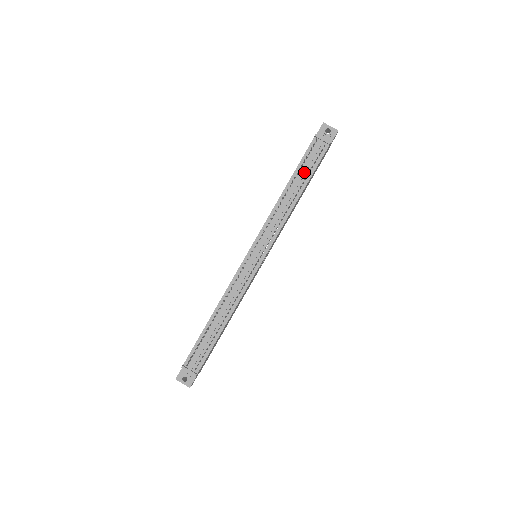
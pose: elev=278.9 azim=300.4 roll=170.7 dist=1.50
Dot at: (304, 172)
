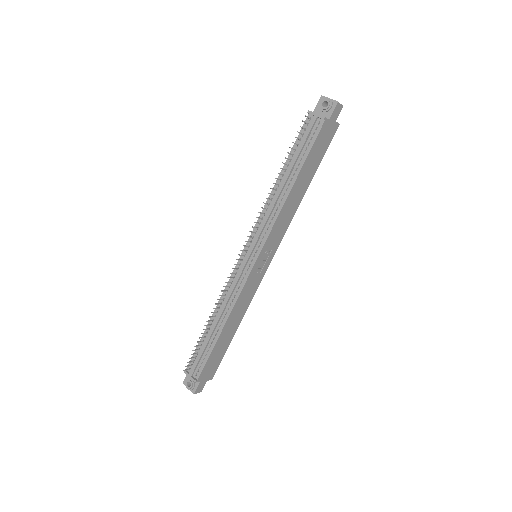
Dot at: (296, 156)
